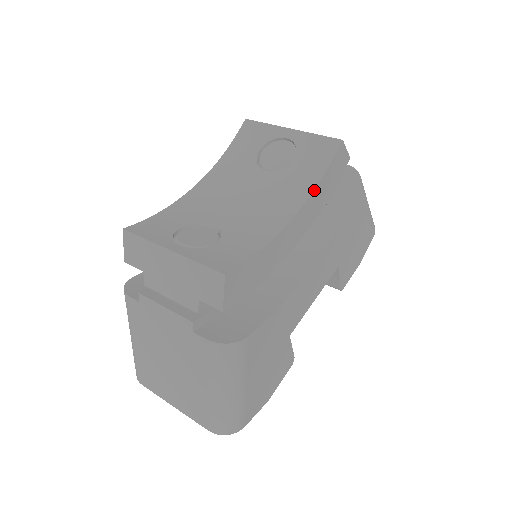
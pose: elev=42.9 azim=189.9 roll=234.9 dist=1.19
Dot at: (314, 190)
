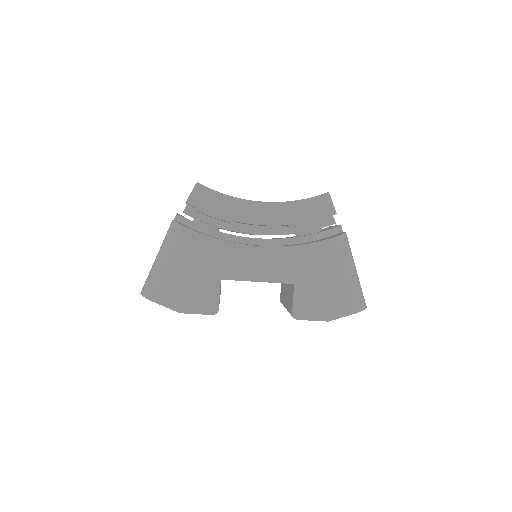
Dot at: (288, 202)
